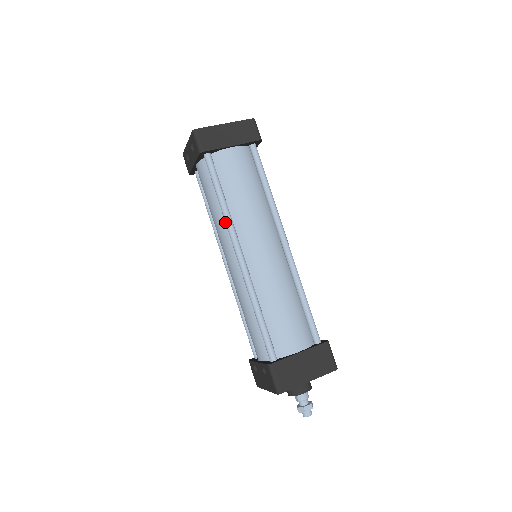
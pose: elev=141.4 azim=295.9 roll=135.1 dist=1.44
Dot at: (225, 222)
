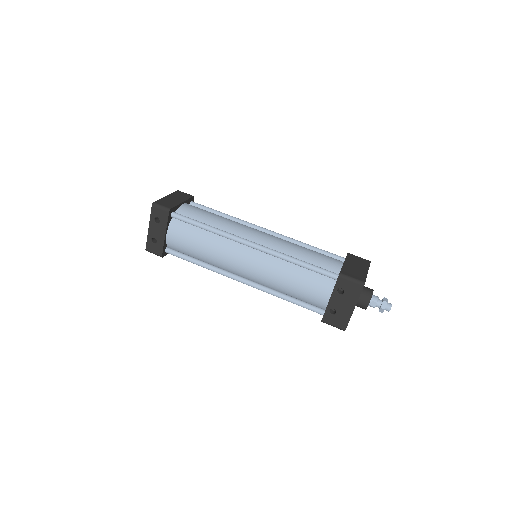
Dot at: (223, 235)
